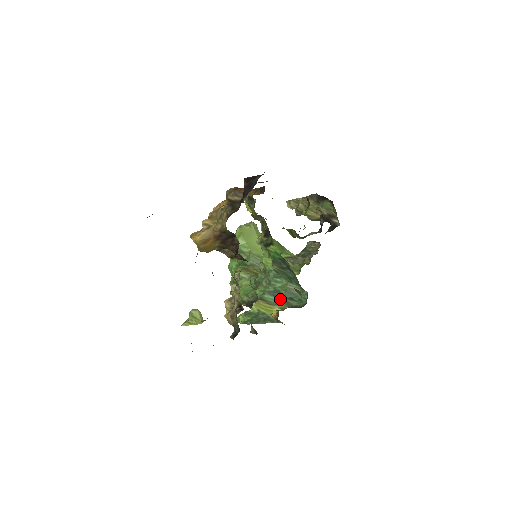
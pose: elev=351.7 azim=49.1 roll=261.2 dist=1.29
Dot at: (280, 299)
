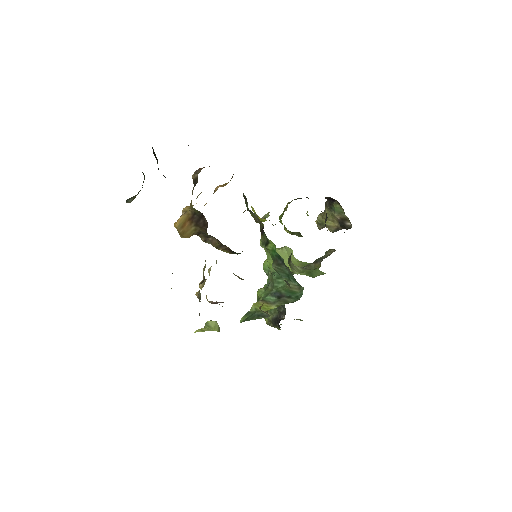
Dot at: (279, 298)
